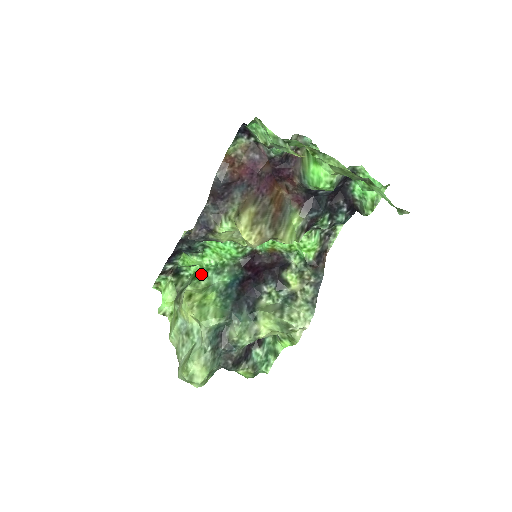
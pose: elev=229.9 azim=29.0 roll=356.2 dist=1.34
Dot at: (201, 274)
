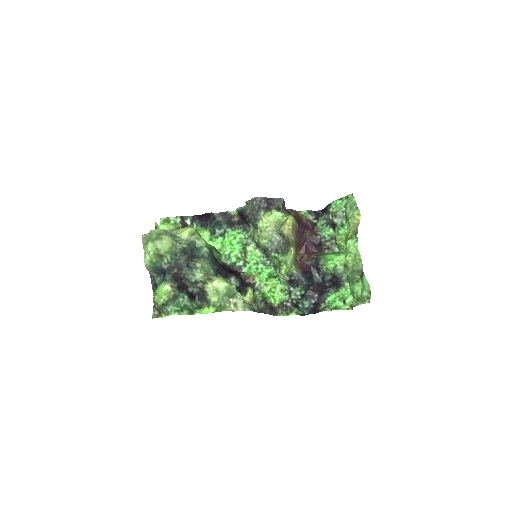
Dot at: occluded
